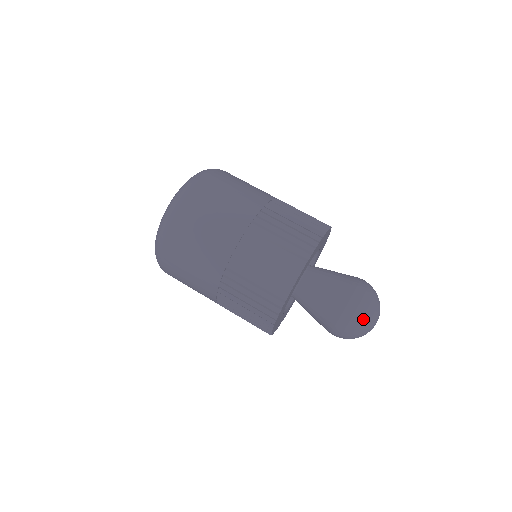
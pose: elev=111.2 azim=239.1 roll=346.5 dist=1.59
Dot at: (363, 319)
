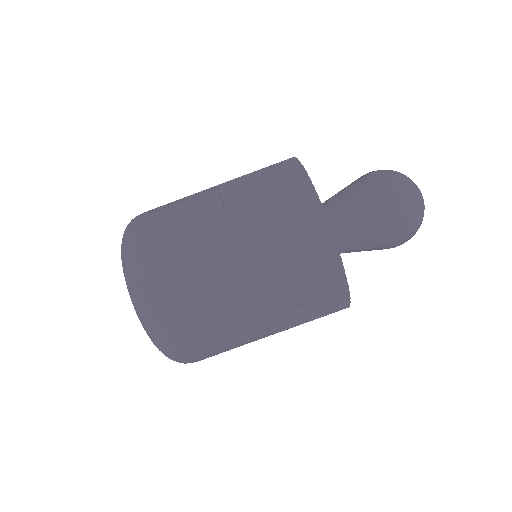
Dot at: (417, 215)
